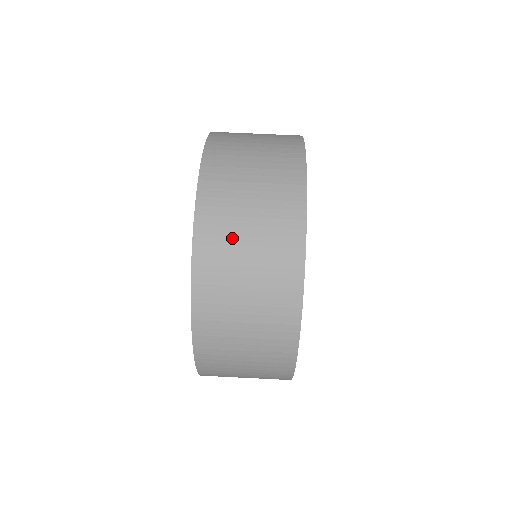
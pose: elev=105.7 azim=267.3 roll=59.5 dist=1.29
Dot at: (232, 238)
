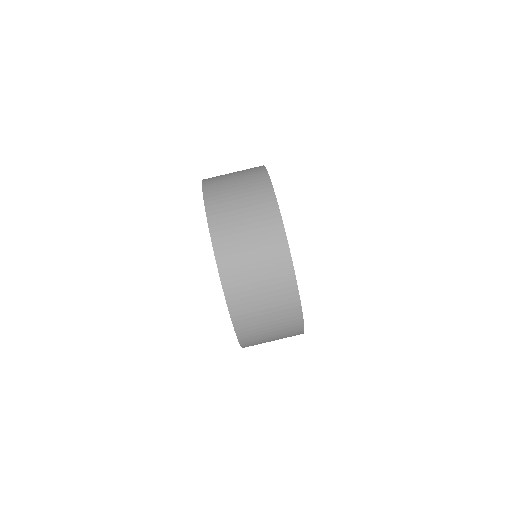
Dot at: (238, 241)
